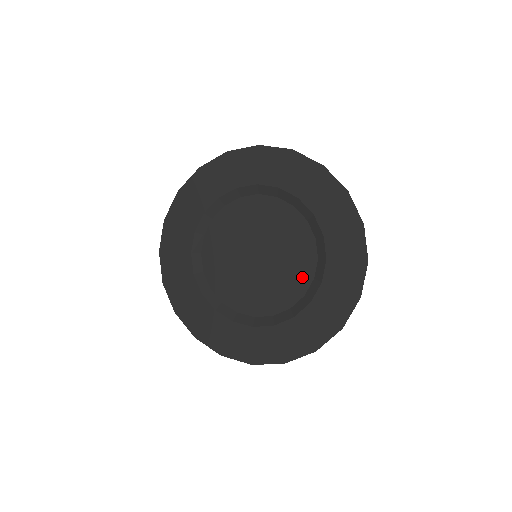
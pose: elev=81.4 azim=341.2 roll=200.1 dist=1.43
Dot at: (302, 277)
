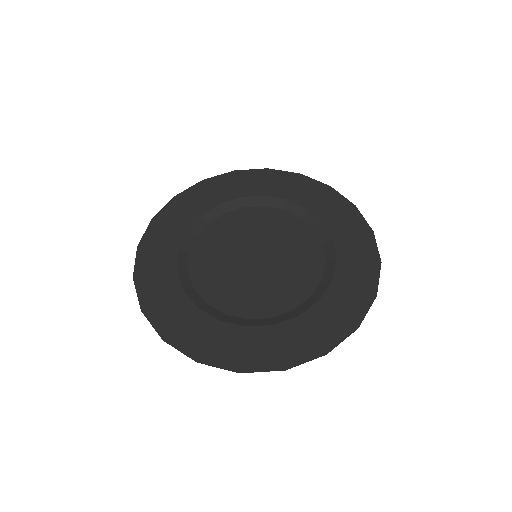
Dot at: (312, 264)
